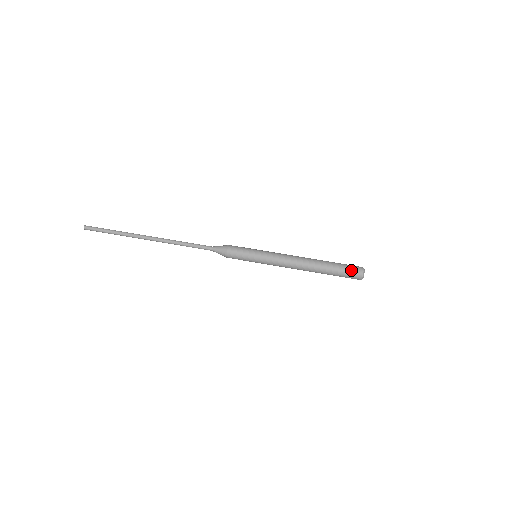
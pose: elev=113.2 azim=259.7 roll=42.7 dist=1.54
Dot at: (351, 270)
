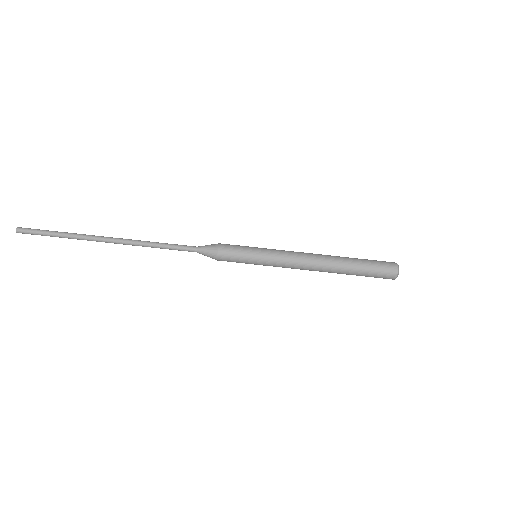
Dot at: (382, 264)
